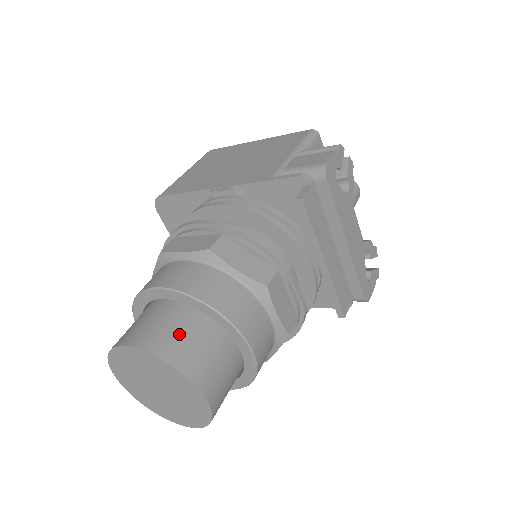
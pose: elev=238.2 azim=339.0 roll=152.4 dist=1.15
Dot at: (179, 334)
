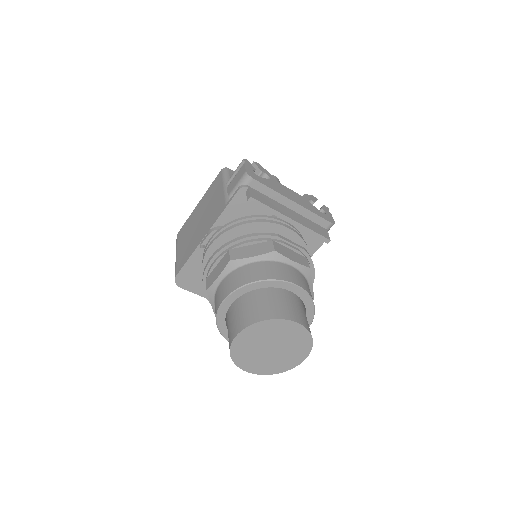
Dot at: (255, 307)
